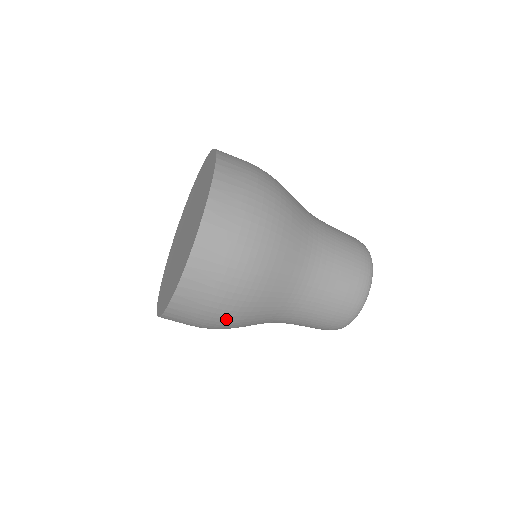
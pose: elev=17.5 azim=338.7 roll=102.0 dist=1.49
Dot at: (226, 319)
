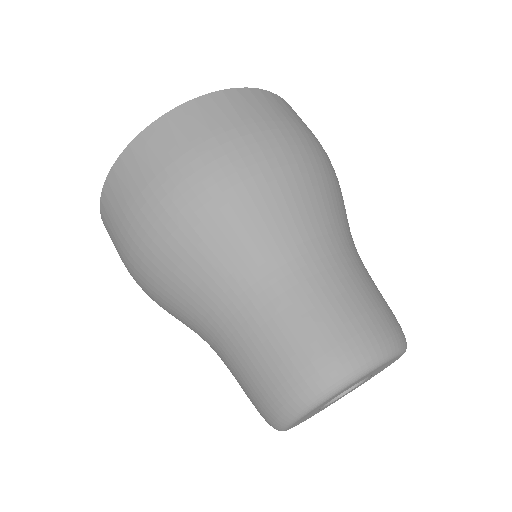
Dot at: (134, 272)
